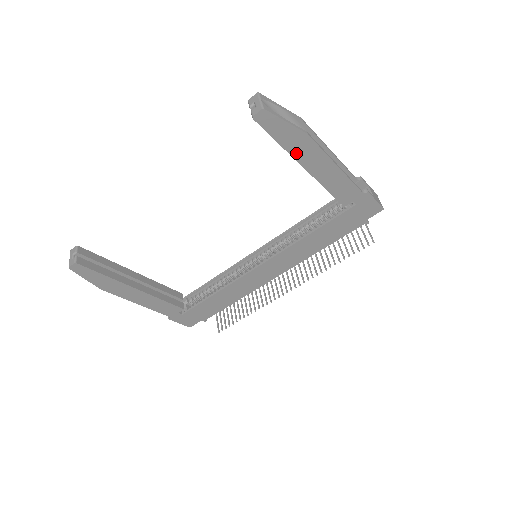
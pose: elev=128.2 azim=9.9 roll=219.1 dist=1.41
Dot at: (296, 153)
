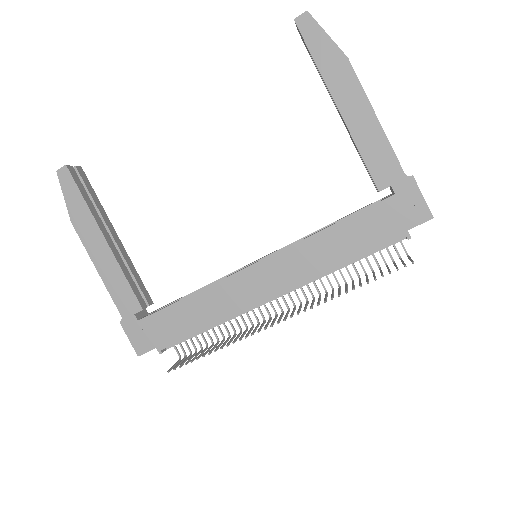
Dot at: (331, 81)
